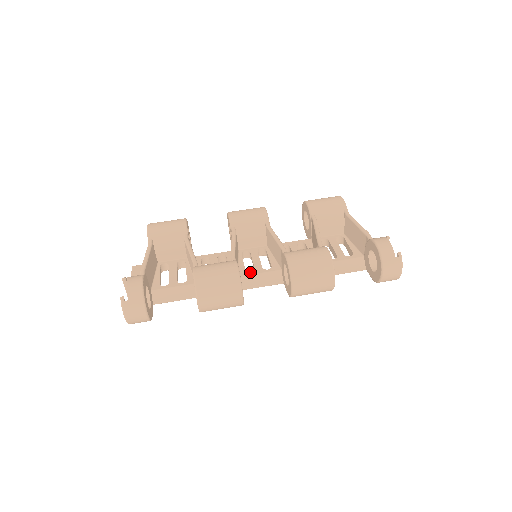
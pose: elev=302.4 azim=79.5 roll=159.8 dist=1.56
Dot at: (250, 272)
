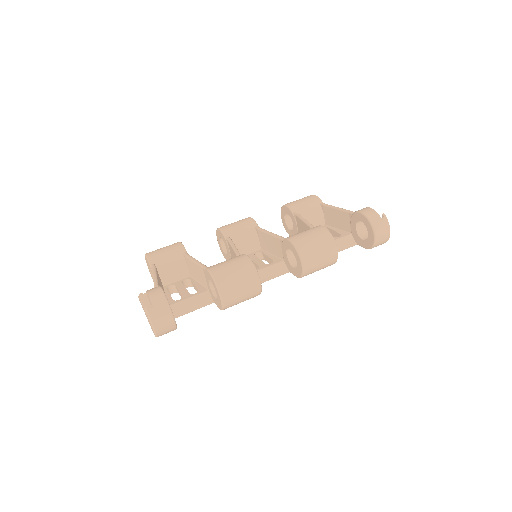
Dot at: occluded
